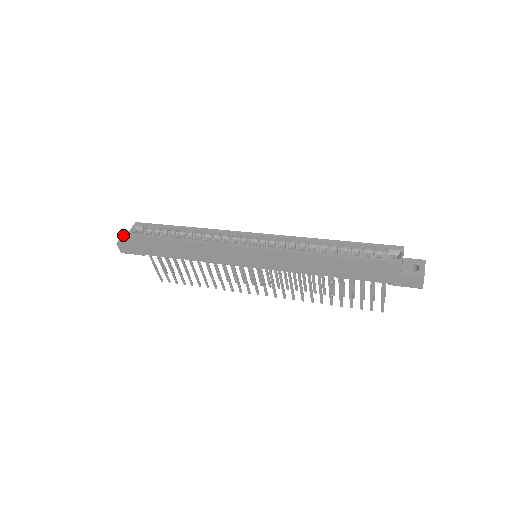
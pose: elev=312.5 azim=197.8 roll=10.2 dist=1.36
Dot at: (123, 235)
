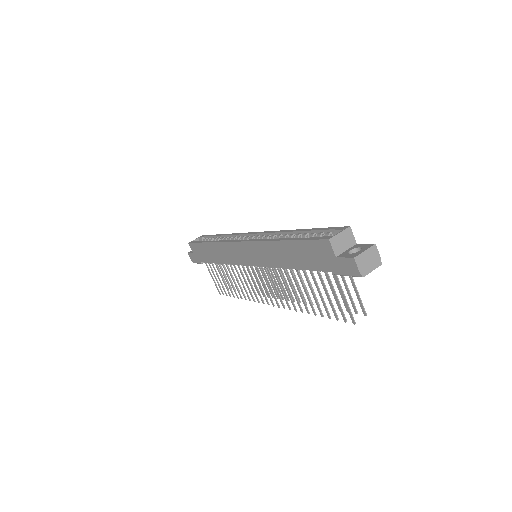
Dot at: occluded
